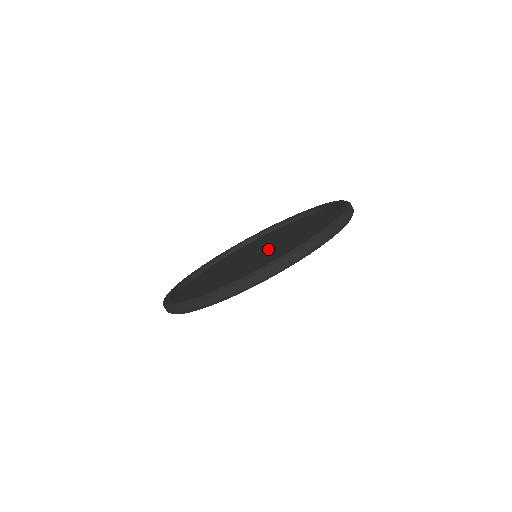
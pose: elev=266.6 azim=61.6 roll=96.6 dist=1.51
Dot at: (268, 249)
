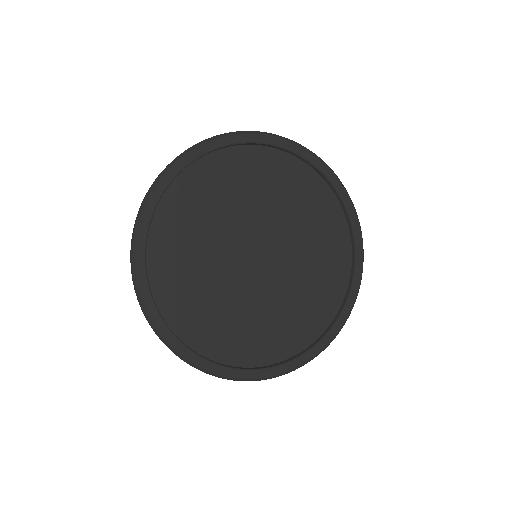
Dot at: (269, 272)
